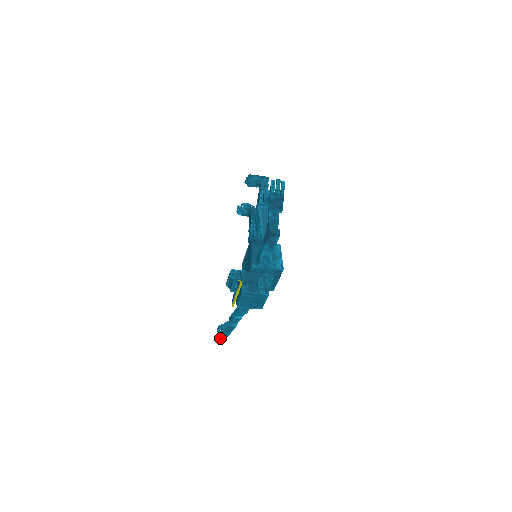
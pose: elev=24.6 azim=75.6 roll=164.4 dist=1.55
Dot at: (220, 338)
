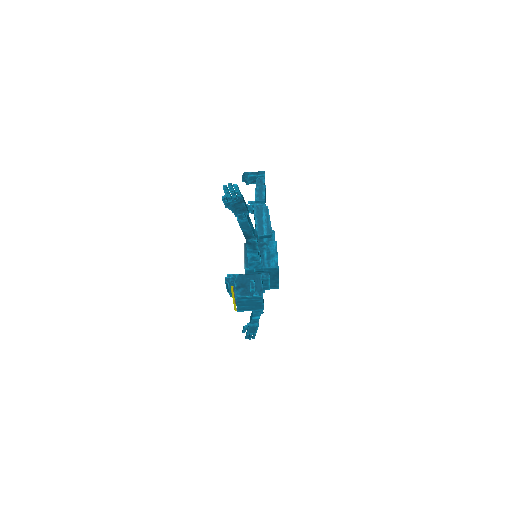
Dot at: (248, 338)
